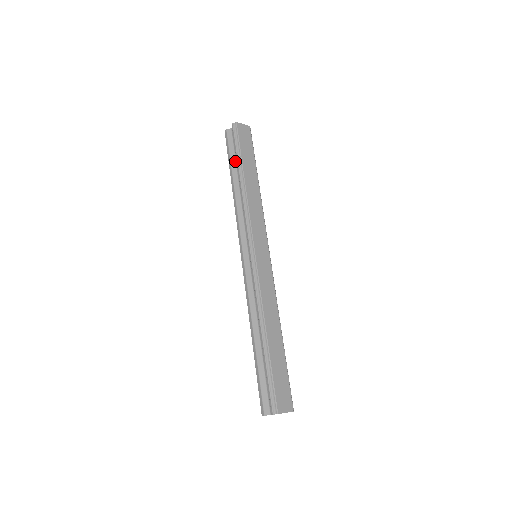
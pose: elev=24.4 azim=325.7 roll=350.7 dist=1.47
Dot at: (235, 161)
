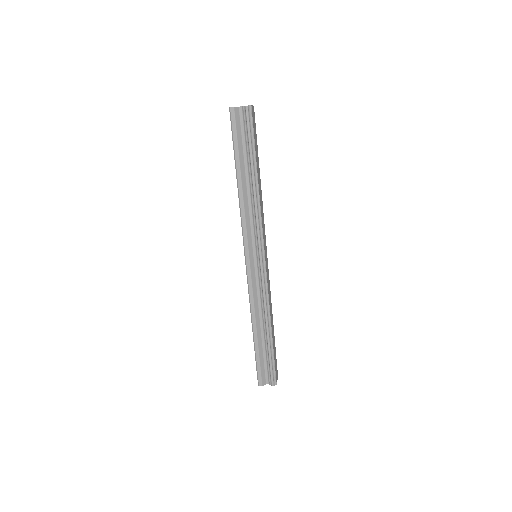
Dot at: (243, 152)
